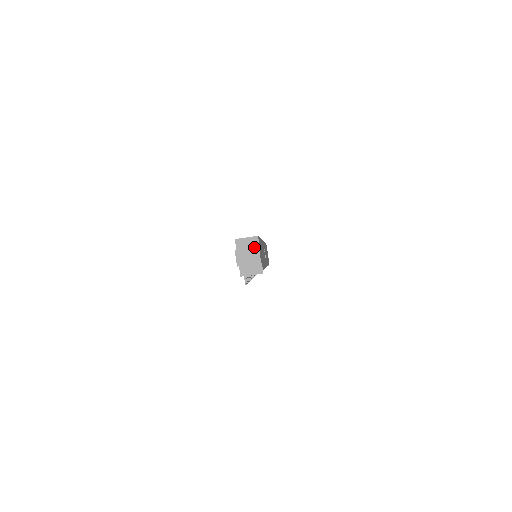
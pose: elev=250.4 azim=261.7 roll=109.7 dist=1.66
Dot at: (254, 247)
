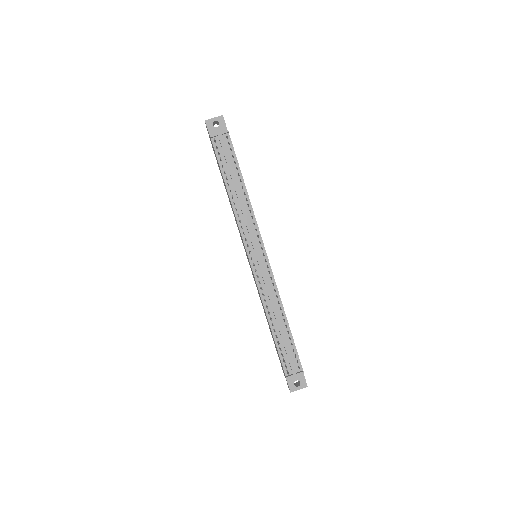
Dot at: occluded
